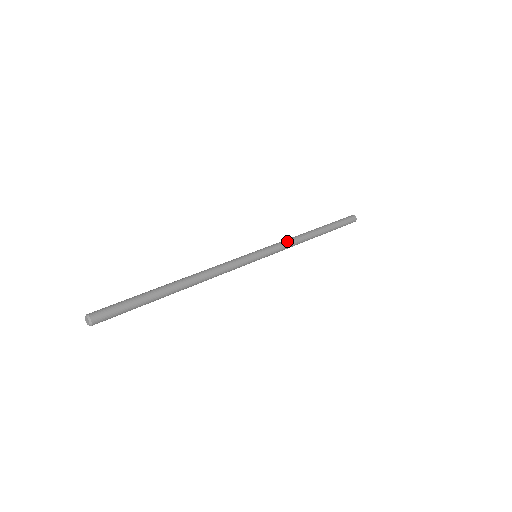
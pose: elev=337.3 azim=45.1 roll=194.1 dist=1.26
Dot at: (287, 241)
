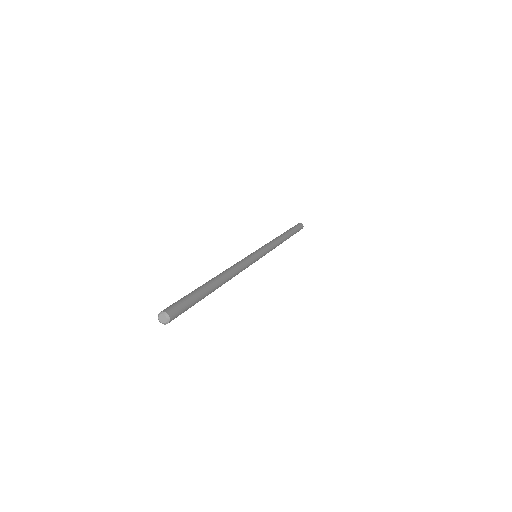
Dot at: (273, 243)
